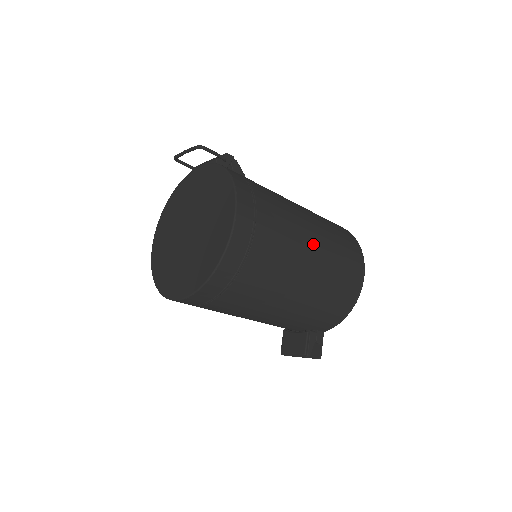
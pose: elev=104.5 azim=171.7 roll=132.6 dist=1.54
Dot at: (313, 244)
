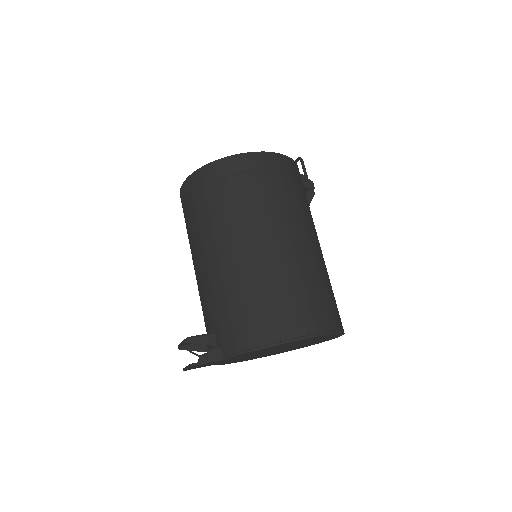
Dot at: (292, 244)
